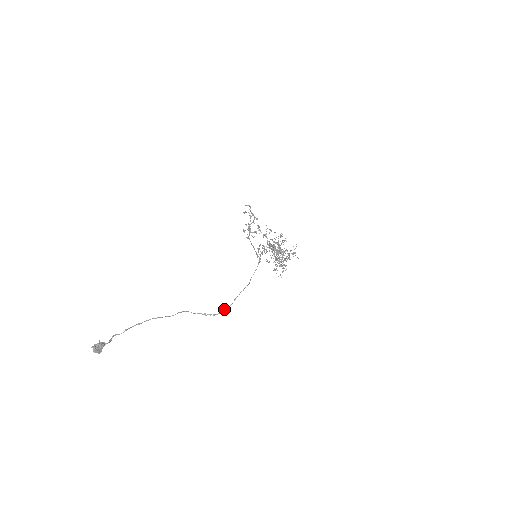
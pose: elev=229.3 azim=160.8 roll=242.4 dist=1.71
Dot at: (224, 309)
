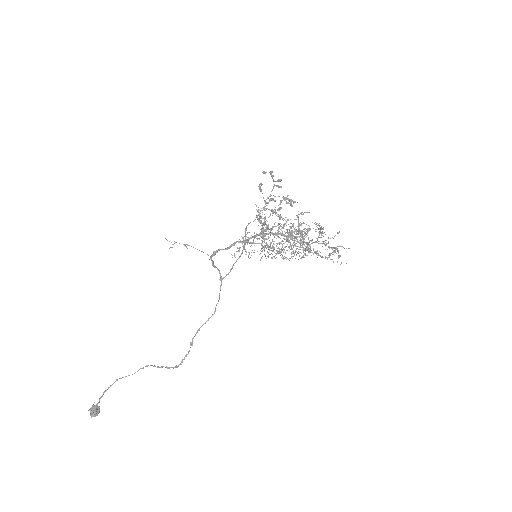
Dot at: occluded
